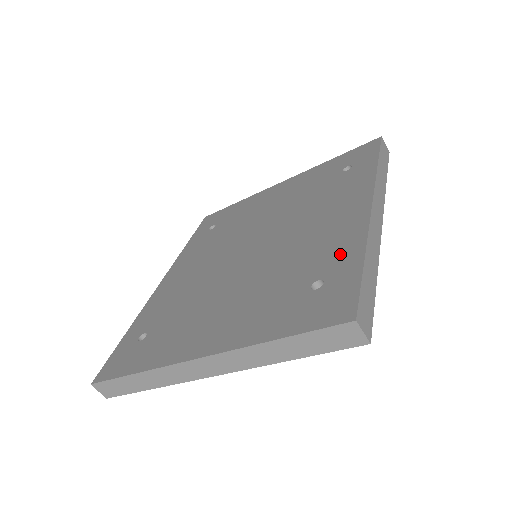
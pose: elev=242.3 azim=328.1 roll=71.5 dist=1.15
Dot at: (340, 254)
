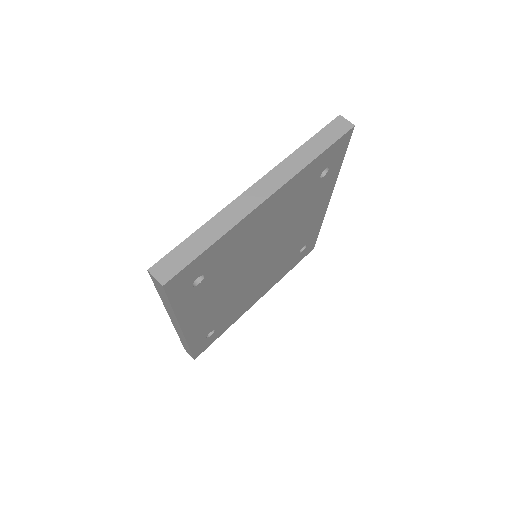
Dot at: occluded
